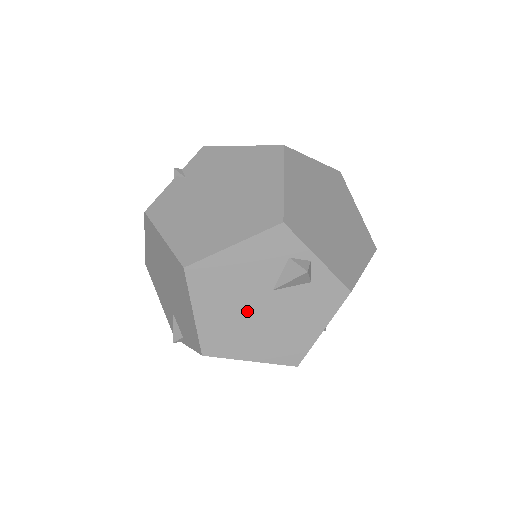
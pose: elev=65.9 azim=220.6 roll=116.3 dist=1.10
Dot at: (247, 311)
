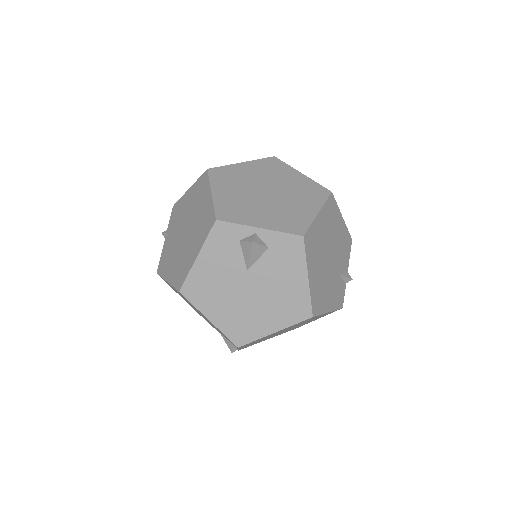
Dot at: (242, 297)
